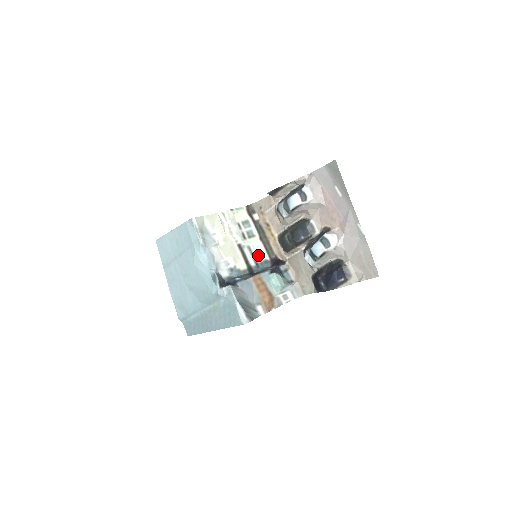
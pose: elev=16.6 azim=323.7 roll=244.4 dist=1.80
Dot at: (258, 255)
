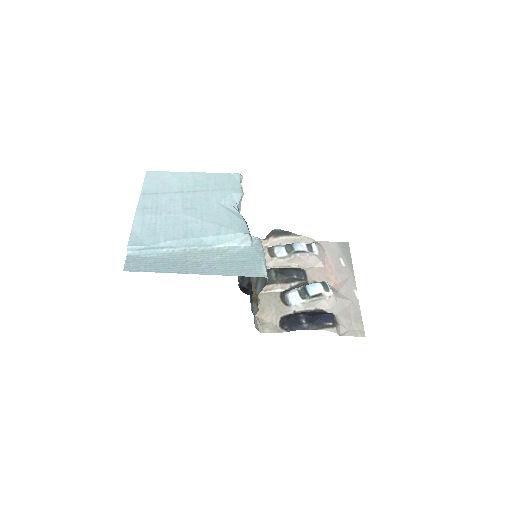
Dot at: occluded
